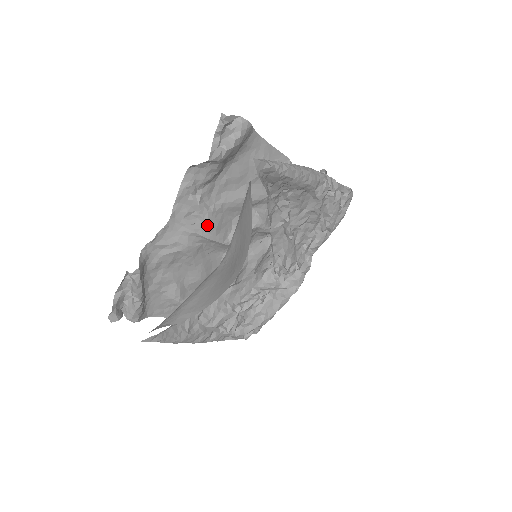
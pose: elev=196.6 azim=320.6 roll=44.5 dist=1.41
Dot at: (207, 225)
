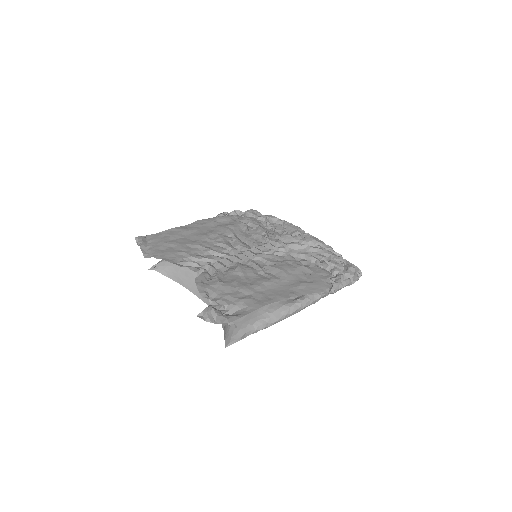
Dot at: (210, 276)
